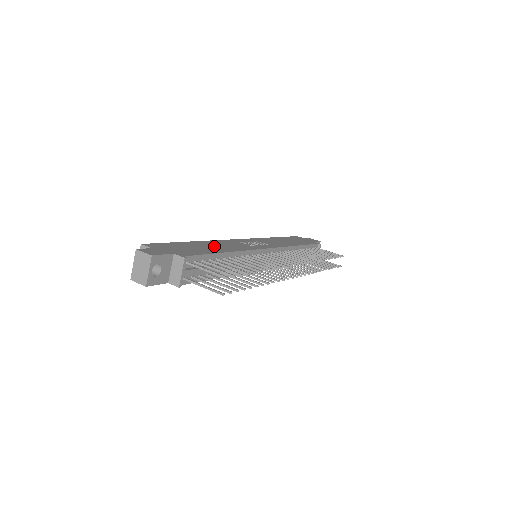
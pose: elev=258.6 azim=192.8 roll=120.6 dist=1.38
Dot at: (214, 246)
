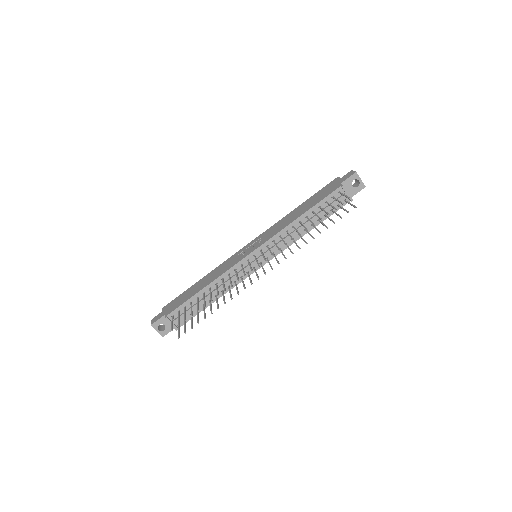
Dot at: (205, 281)
